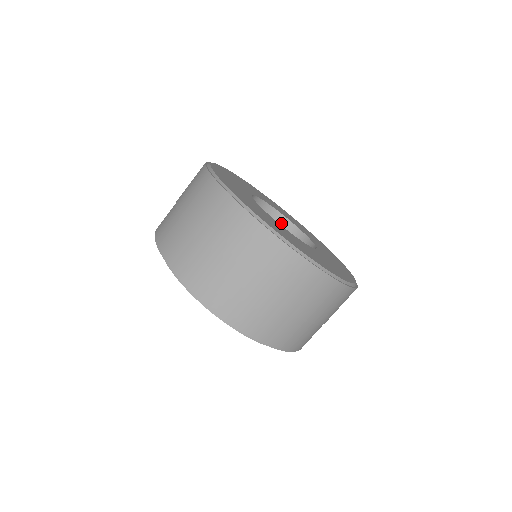
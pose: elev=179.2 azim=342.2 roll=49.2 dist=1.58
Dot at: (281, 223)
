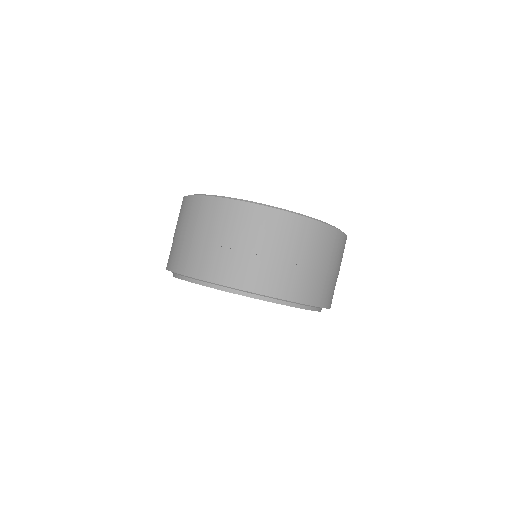
Dot at: occluded
